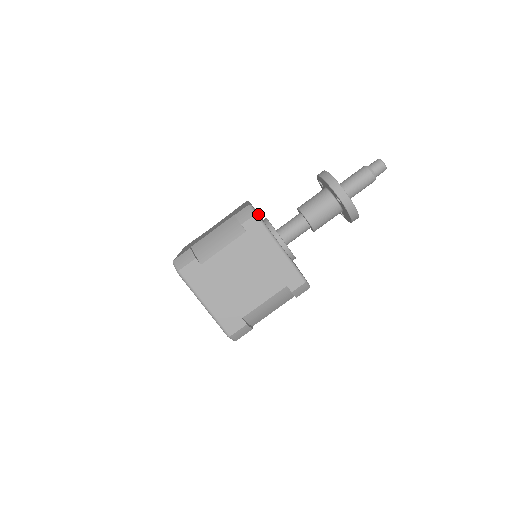
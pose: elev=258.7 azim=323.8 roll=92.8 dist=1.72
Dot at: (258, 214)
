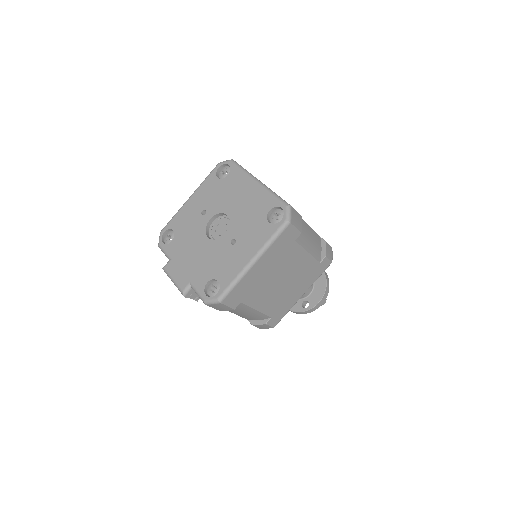
Dot at: occluded
